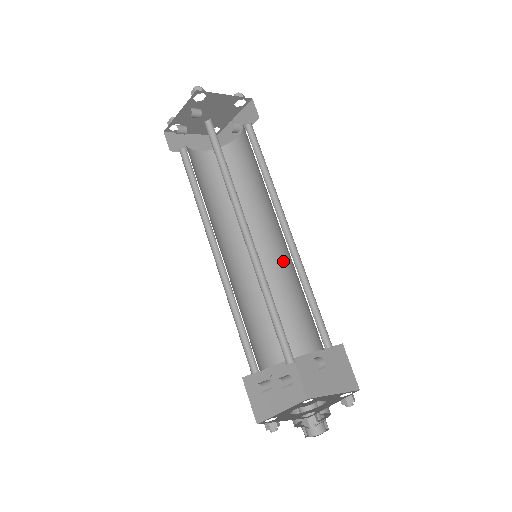
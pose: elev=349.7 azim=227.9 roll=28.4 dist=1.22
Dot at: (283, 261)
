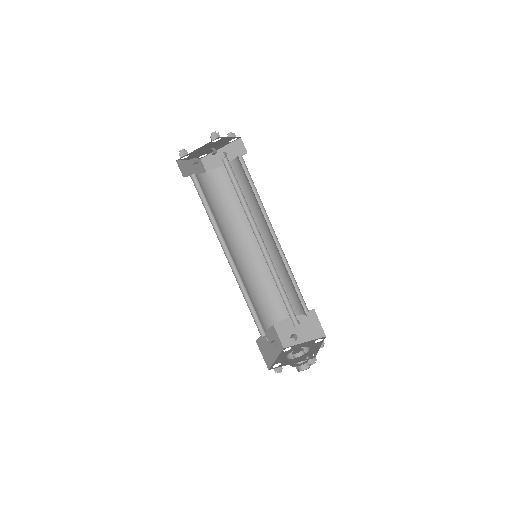
Dot at: occluded
